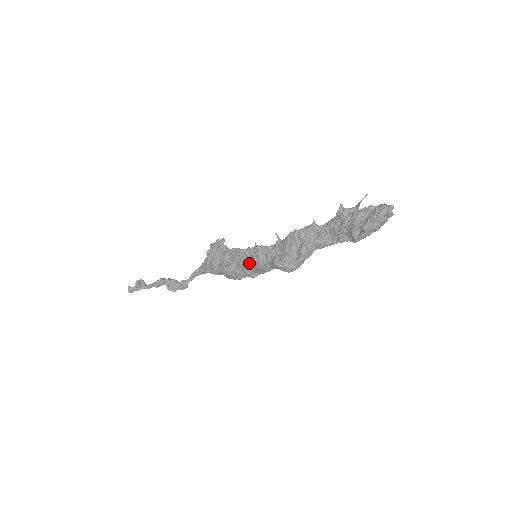
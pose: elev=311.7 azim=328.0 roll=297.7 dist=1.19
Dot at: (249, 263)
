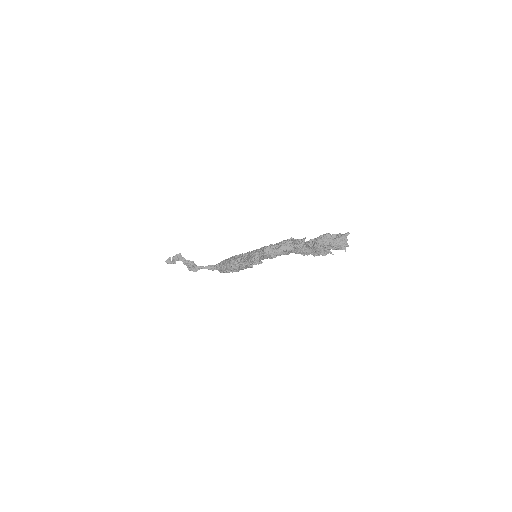
Dot at: (249, 255)
